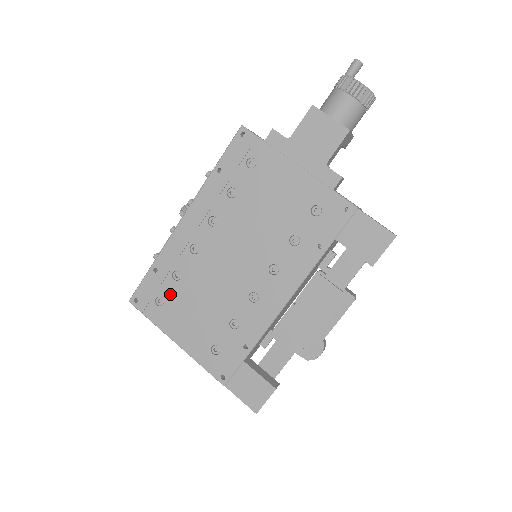
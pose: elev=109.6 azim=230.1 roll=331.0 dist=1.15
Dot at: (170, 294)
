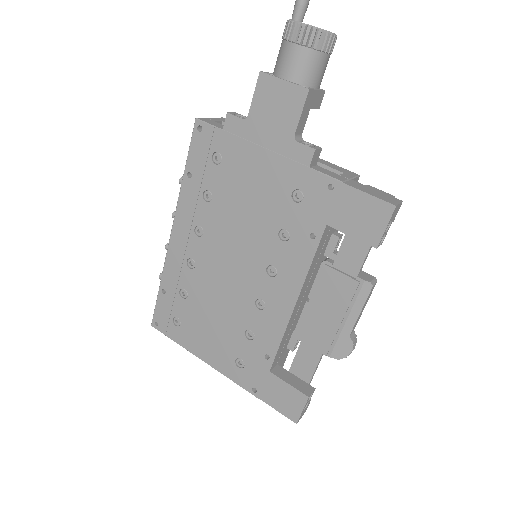
Dot at: (183, 313)
